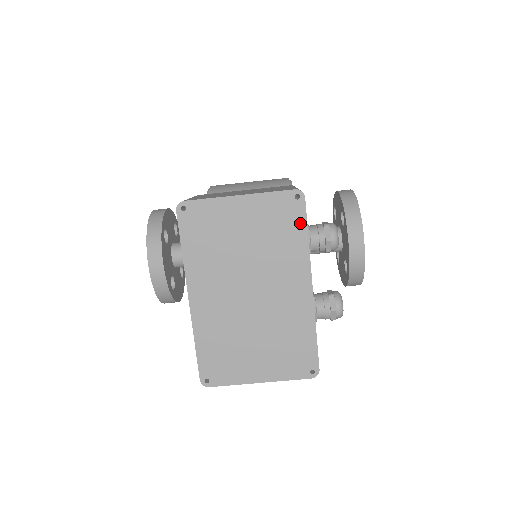
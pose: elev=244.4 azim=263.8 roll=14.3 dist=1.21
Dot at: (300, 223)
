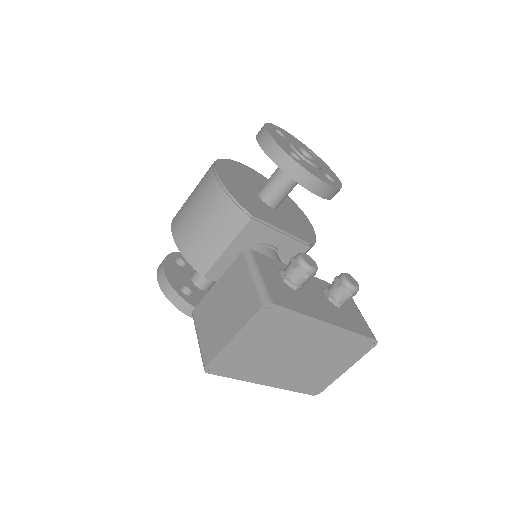
Dot at: (286, 313)
